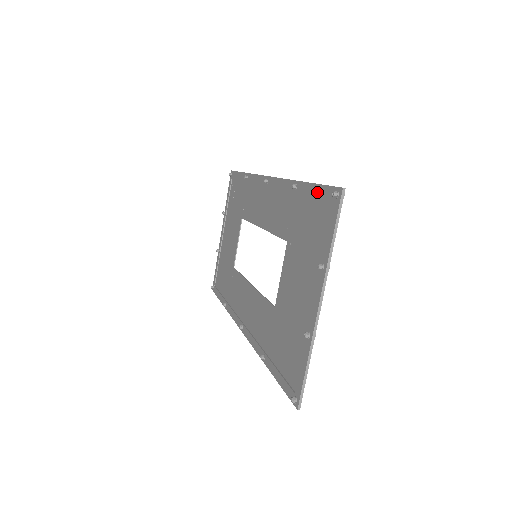
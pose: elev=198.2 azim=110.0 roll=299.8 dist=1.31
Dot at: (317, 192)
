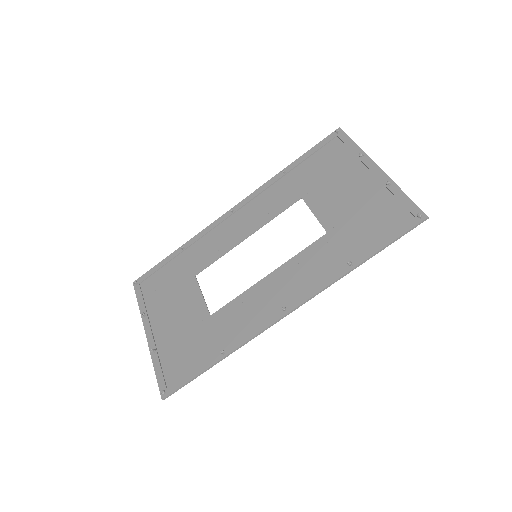
Dot at: (314, 150)
